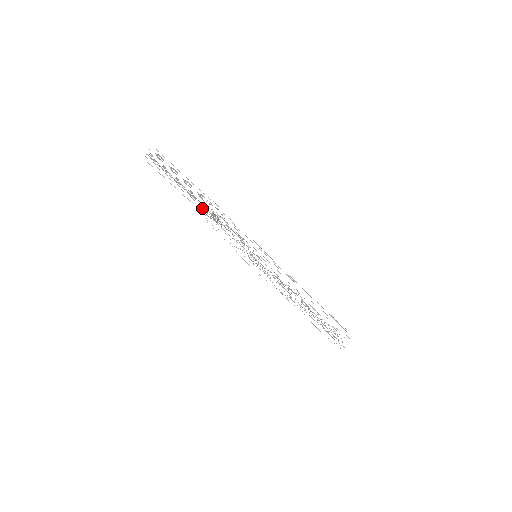
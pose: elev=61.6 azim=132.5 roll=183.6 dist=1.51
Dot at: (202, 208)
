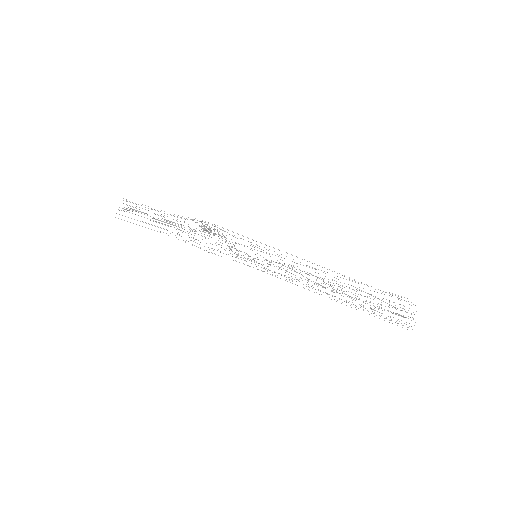
Dot at: (189, 227)
